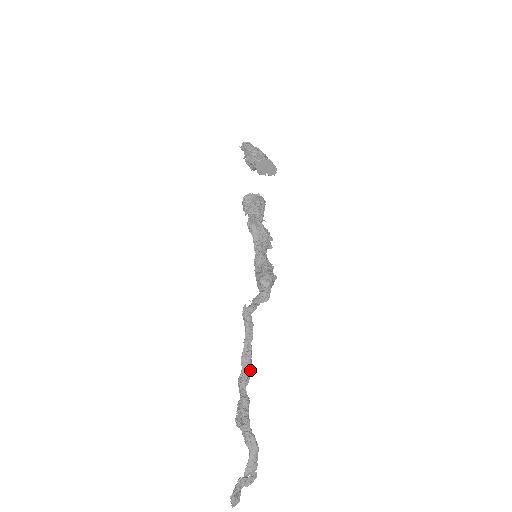
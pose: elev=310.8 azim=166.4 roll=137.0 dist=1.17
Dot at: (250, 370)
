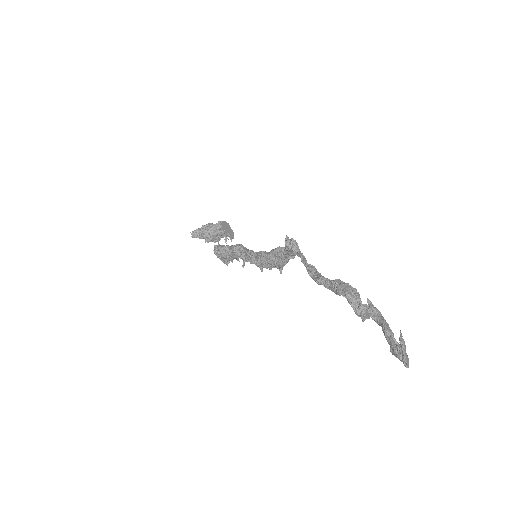
Dot at: occluded
